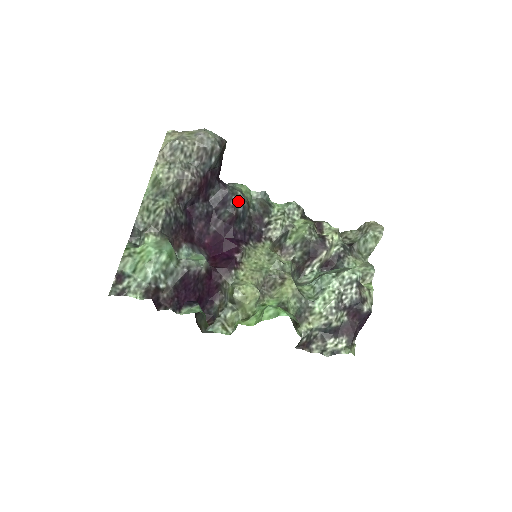
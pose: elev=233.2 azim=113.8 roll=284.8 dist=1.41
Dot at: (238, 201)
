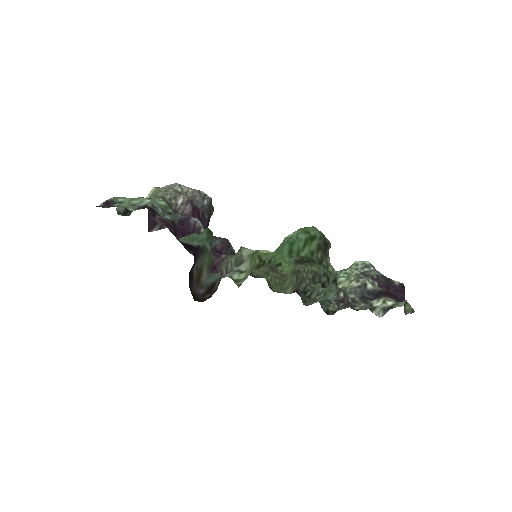
Dot at: (227, 240)
